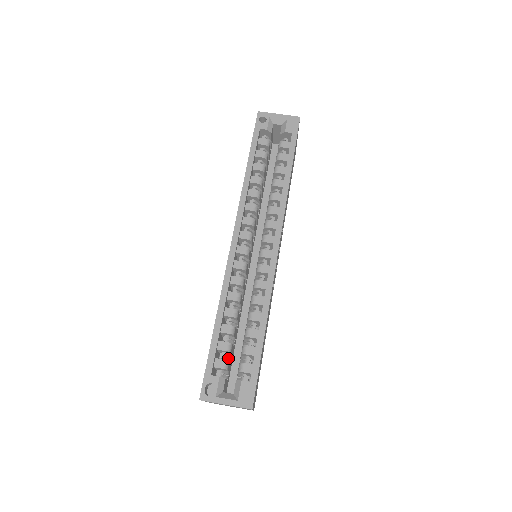
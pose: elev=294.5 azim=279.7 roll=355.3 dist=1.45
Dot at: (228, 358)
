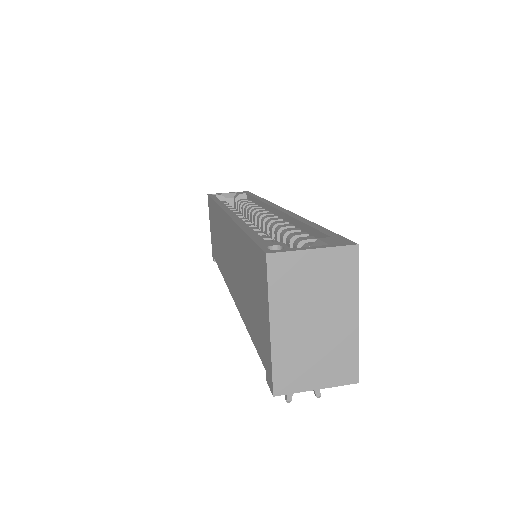
Dot at: occluded
